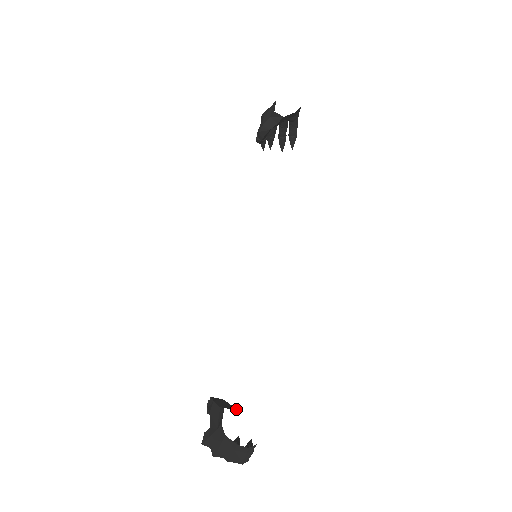
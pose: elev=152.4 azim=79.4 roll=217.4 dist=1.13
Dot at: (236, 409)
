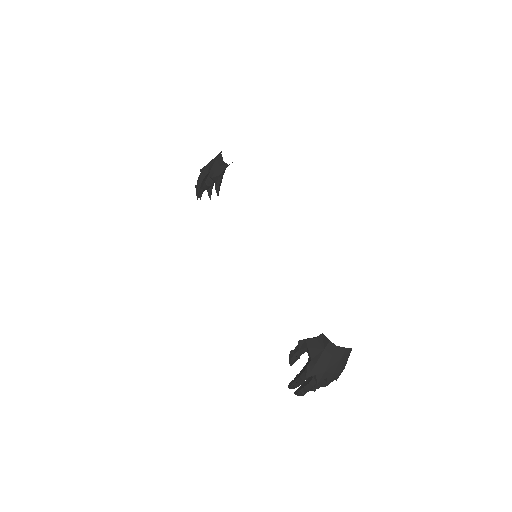
Dot at: occluded
